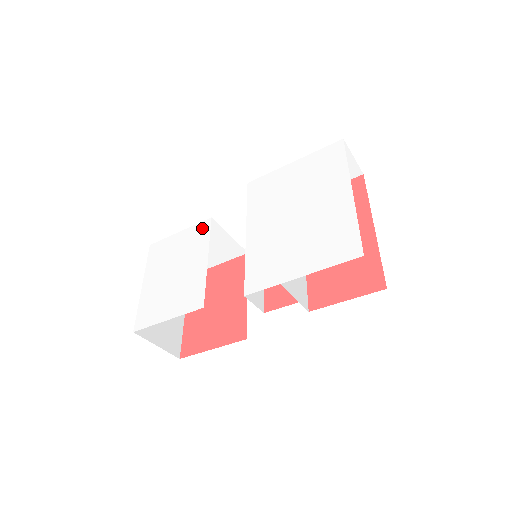
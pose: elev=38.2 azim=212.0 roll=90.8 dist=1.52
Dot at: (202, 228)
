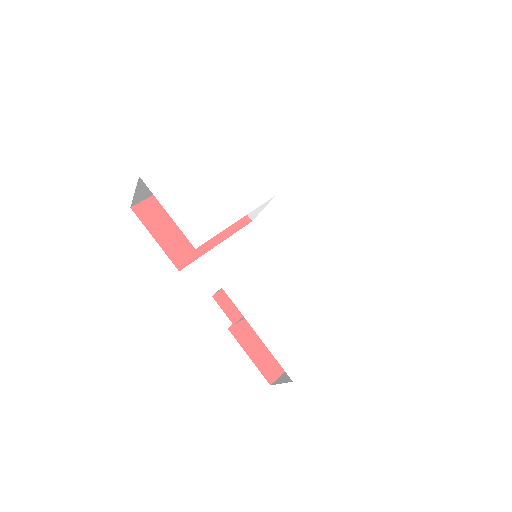
Dot at: (263, 191)
